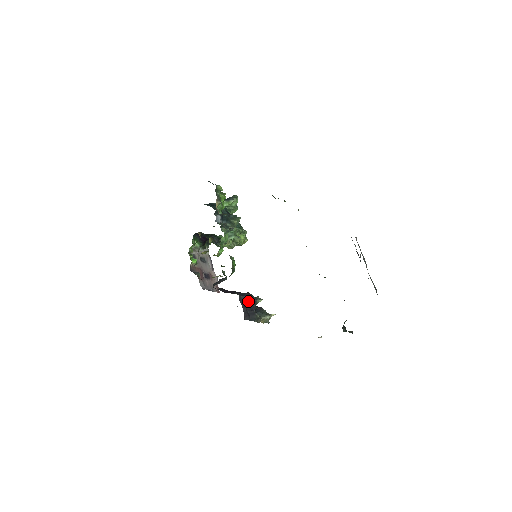
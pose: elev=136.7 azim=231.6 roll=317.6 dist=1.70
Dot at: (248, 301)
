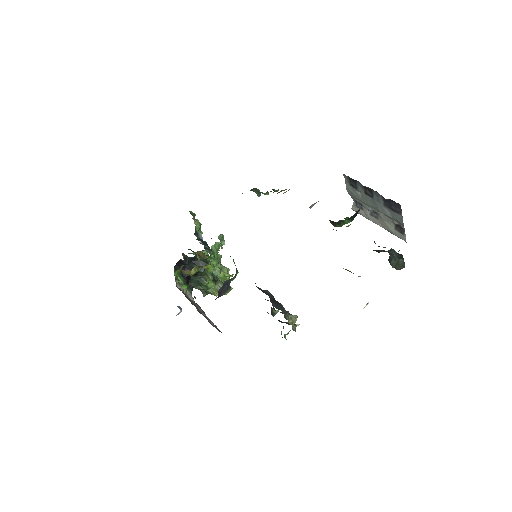
Dot at: (267, 293)
